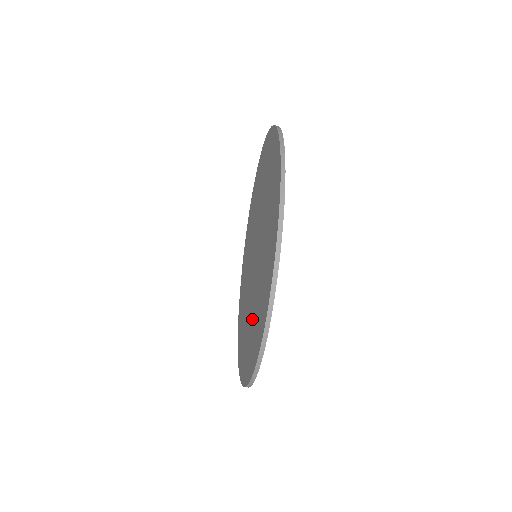
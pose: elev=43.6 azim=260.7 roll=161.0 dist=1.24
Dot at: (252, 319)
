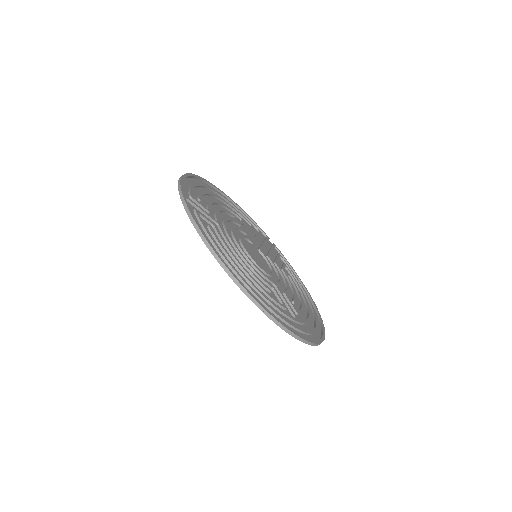
Dot at: occluded
